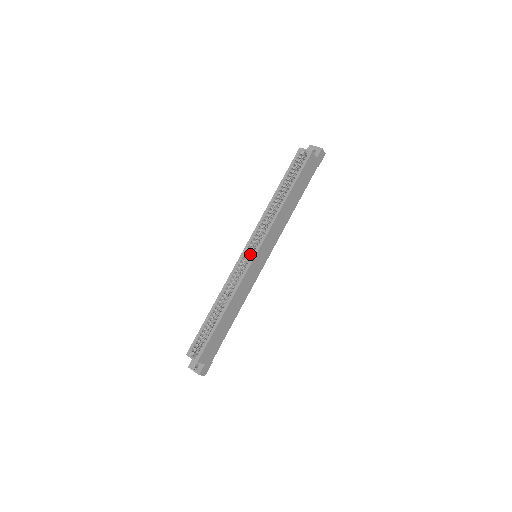
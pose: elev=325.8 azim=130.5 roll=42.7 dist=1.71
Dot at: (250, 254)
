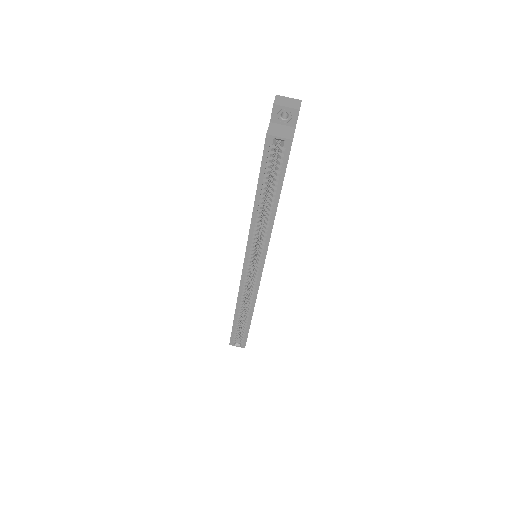
Dot at: occluded
